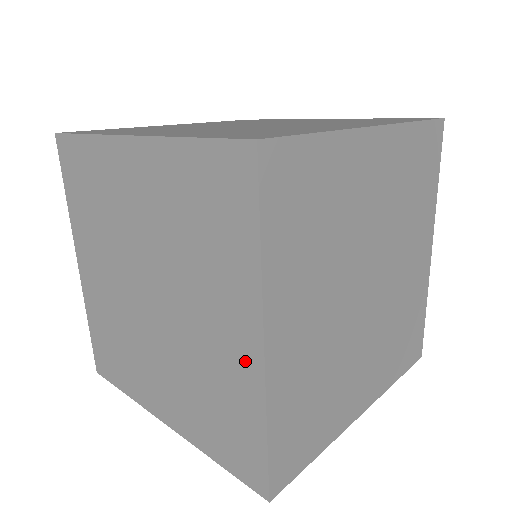
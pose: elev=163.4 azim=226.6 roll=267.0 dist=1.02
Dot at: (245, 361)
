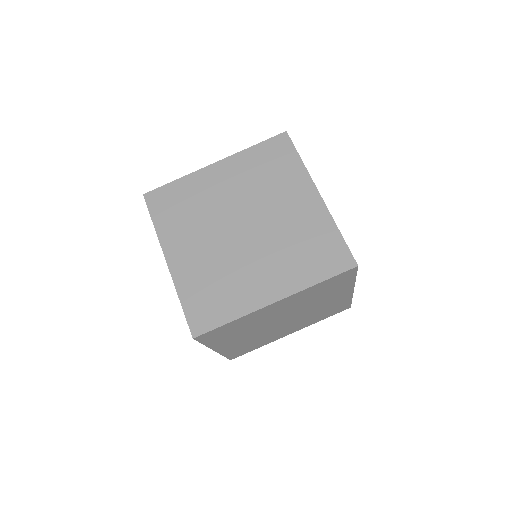
Dot at: occluded
